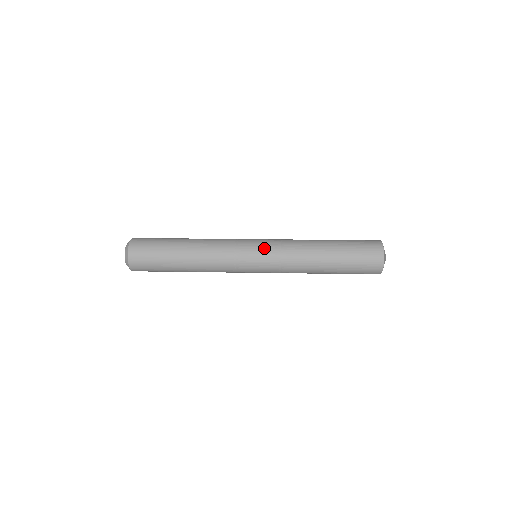
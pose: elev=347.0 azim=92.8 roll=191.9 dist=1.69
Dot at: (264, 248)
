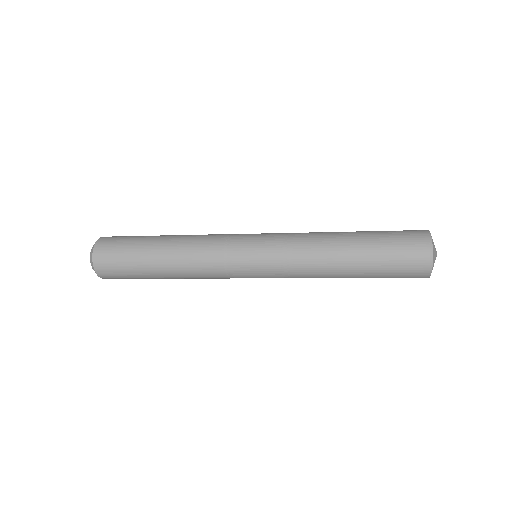
Dot at: (266, 233)
